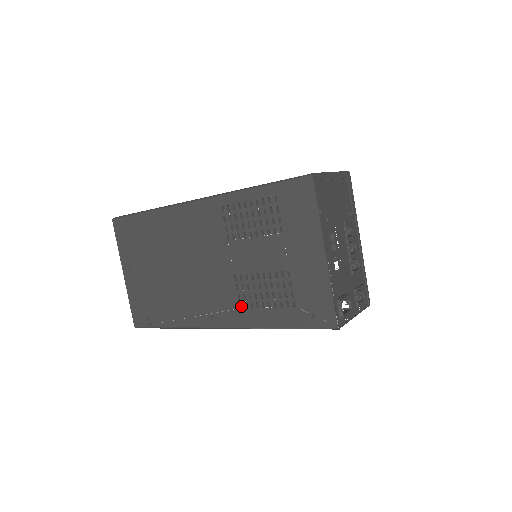
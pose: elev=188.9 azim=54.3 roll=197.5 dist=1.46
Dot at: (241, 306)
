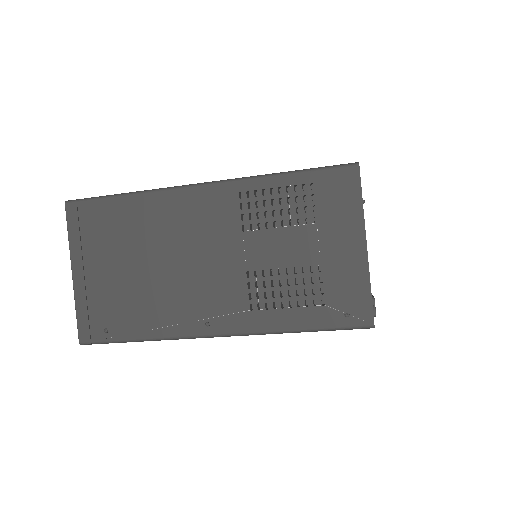
Dot at: (250, 308)
